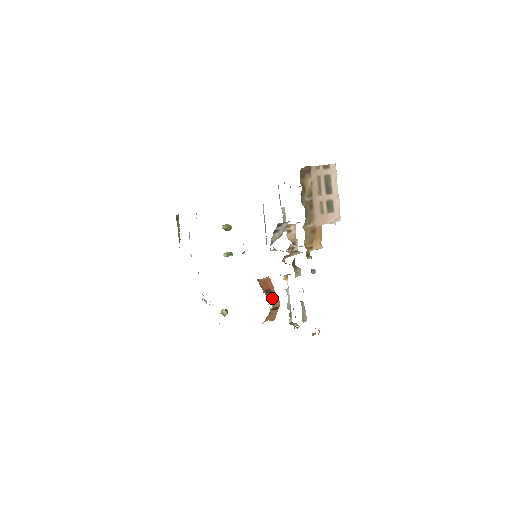
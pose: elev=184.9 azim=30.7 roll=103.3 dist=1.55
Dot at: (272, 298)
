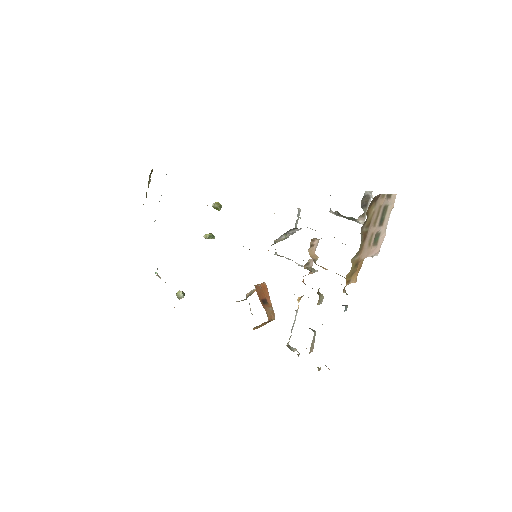
Dot at: (268, 311)
